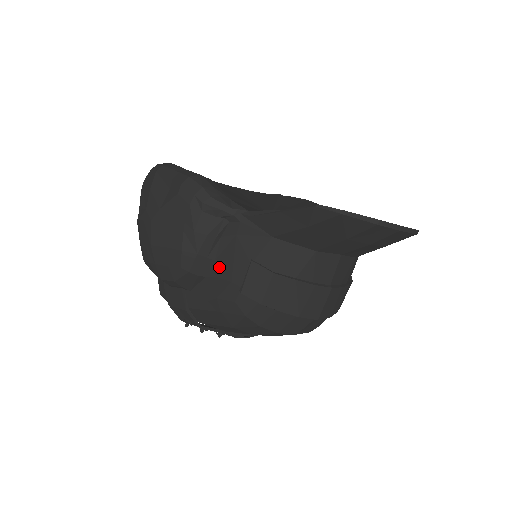
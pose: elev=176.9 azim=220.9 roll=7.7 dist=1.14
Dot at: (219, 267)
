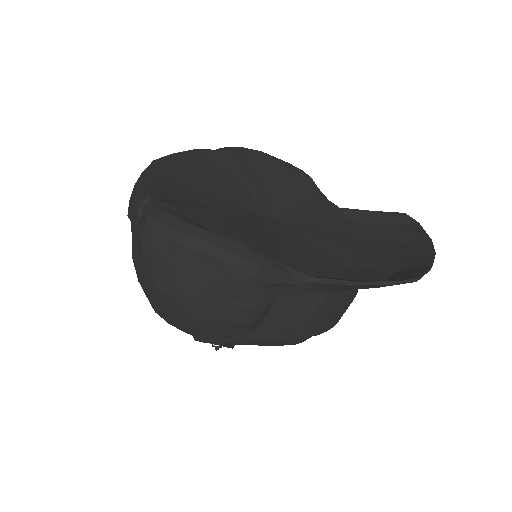
Dot at: (273, 319)
